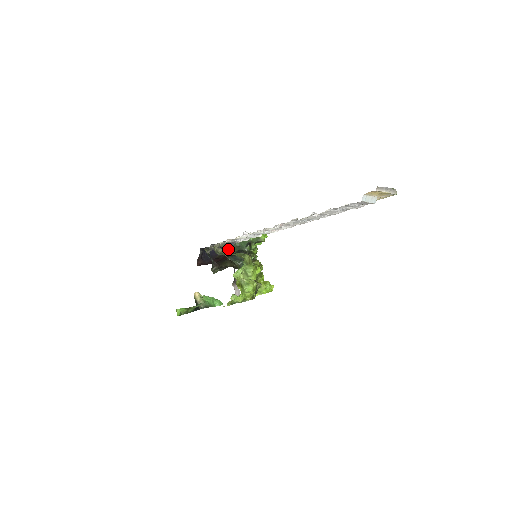
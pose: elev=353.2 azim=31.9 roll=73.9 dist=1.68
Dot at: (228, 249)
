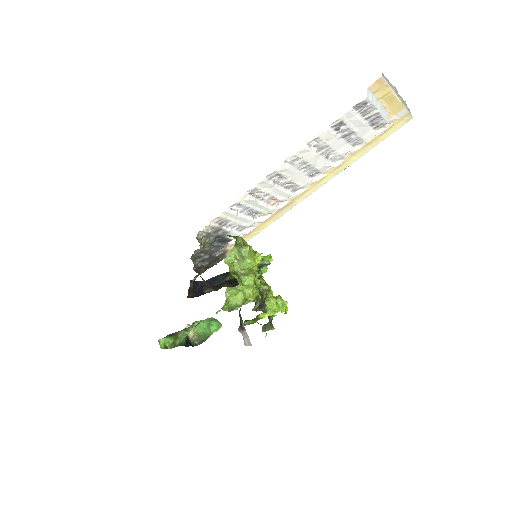
Dot at: (225, 277)
